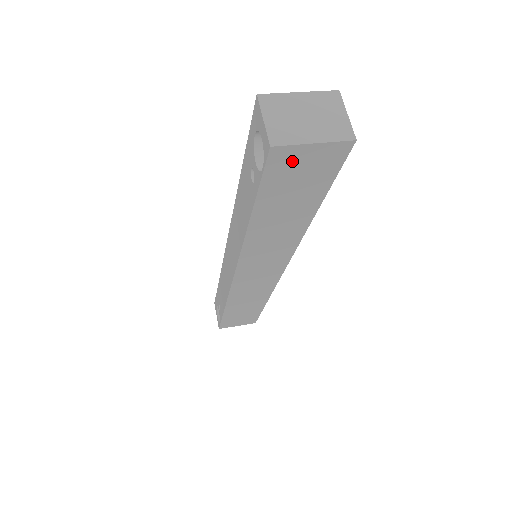
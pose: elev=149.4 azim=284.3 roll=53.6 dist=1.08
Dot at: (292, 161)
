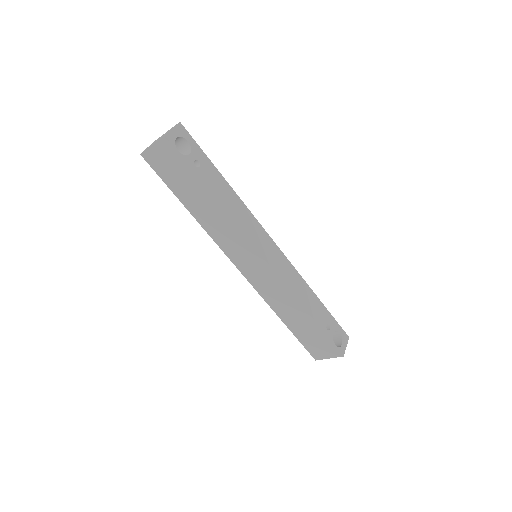
Dot at: (156, 159)
